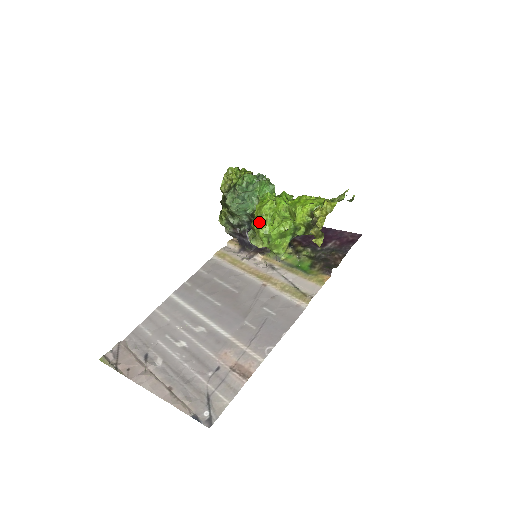
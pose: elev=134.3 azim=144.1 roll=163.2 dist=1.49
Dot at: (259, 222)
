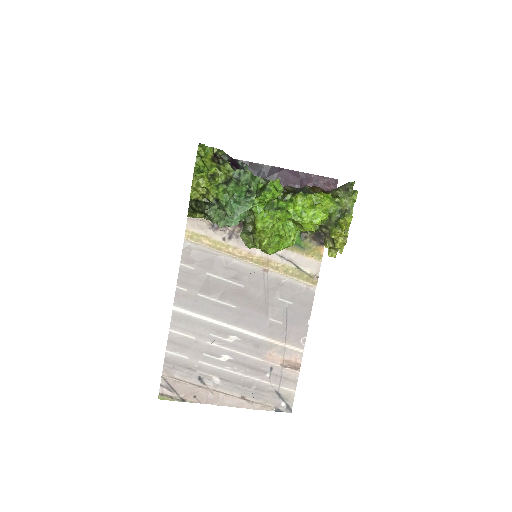
Dot at: (267, 246)
